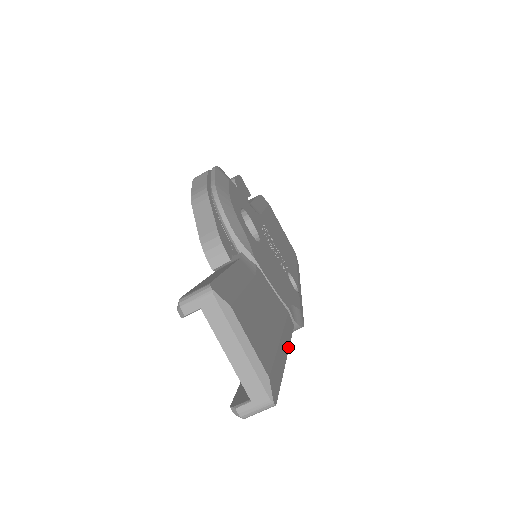
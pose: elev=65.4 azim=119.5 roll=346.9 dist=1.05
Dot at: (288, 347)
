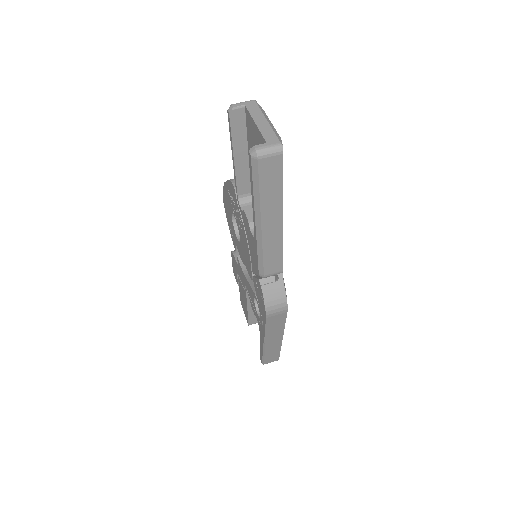
Dot at: occluded
